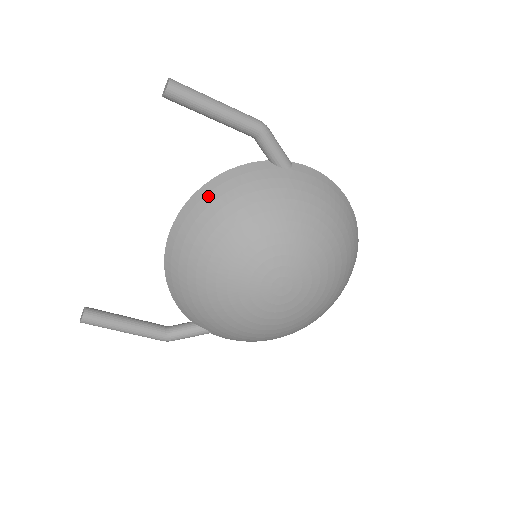
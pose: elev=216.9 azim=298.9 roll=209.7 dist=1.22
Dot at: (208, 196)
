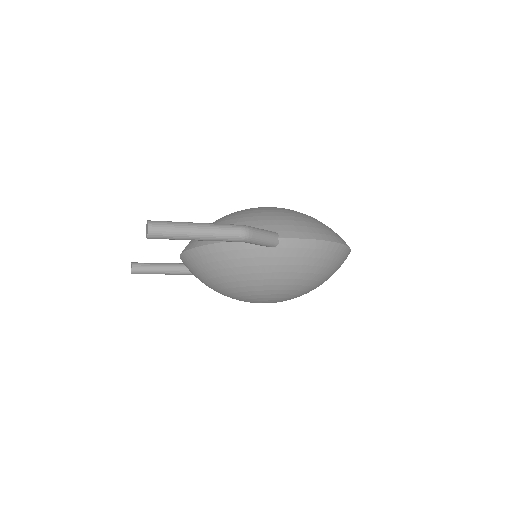
Dot at: (204, 257)
